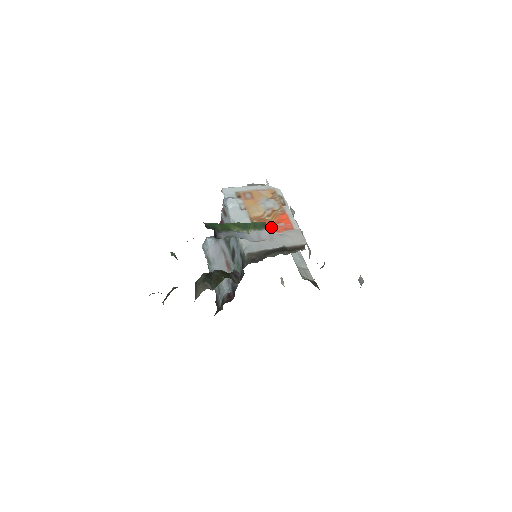
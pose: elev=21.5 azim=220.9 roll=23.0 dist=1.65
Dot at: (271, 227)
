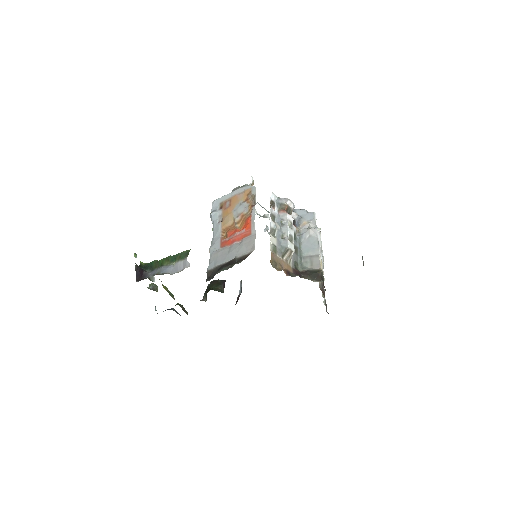
Dot at: (233, 237)
